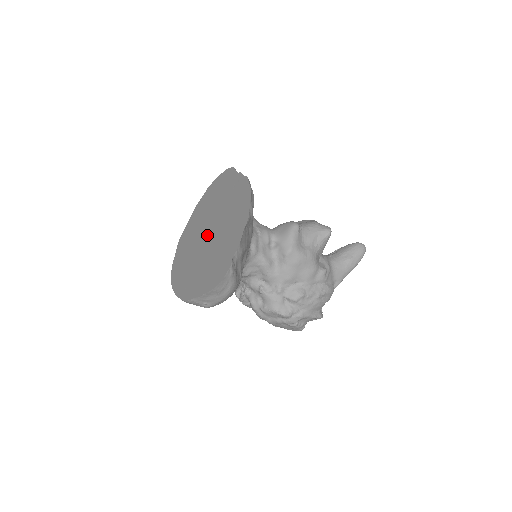
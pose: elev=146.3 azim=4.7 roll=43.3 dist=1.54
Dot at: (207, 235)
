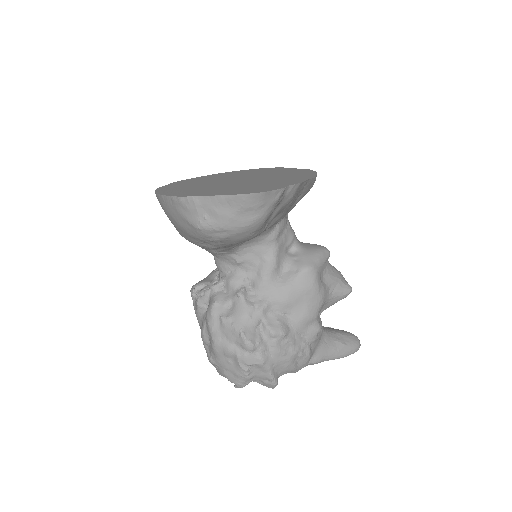
Dot at: occluded
